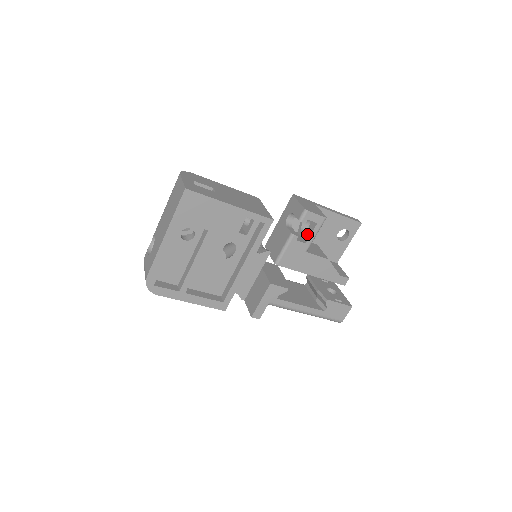
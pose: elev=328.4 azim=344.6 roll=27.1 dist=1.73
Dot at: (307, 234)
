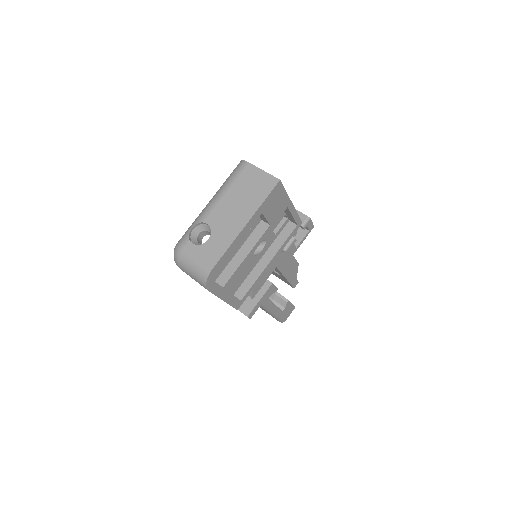
Dot at: (297, 239)
